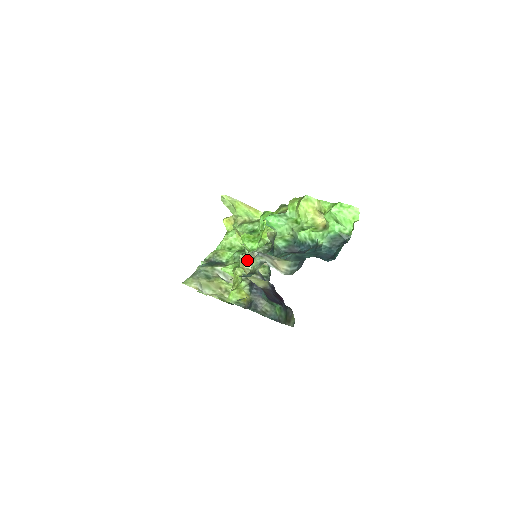
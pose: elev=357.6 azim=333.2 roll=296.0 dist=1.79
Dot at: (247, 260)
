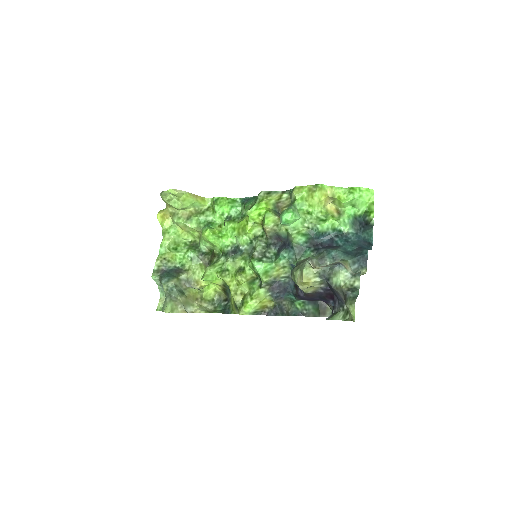
Dot at: (313, 273)
